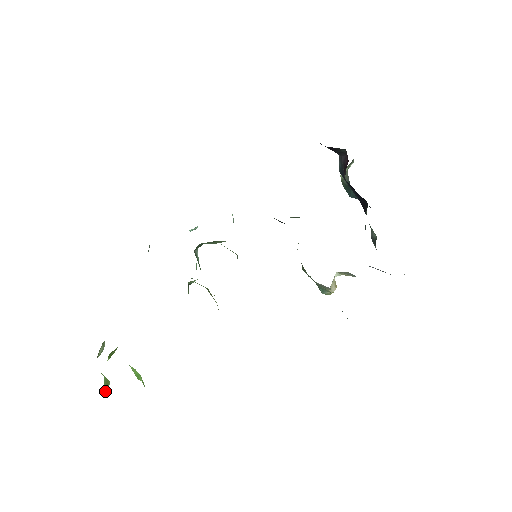
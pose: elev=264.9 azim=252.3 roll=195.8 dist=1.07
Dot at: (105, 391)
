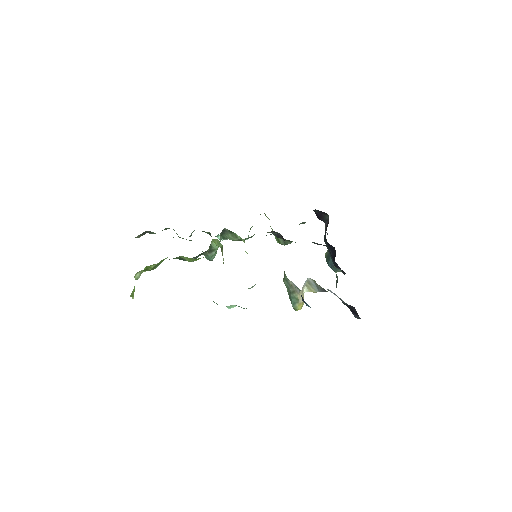
Dot at: (131, 296)
